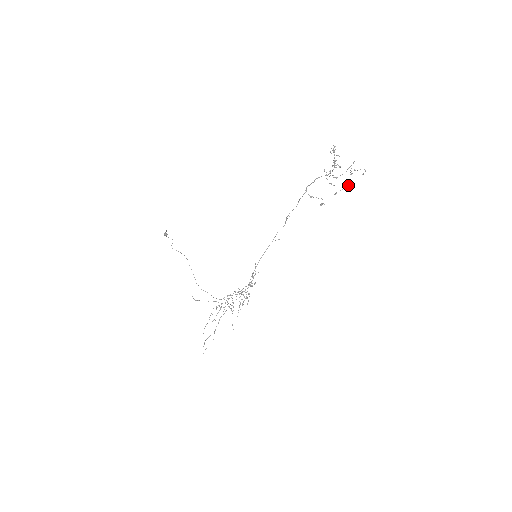
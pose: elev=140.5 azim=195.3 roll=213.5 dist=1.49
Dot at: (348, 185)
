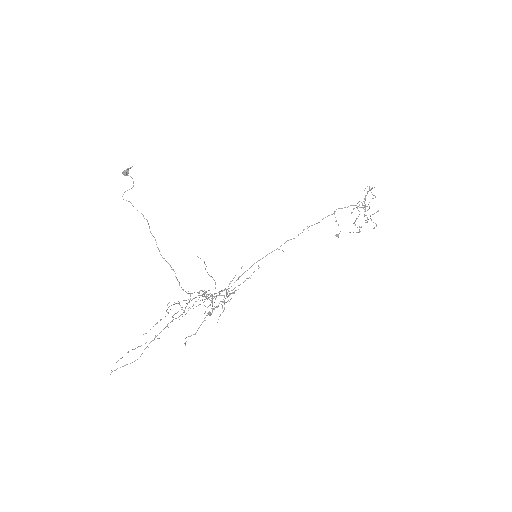
Dot at: (360, 231)
